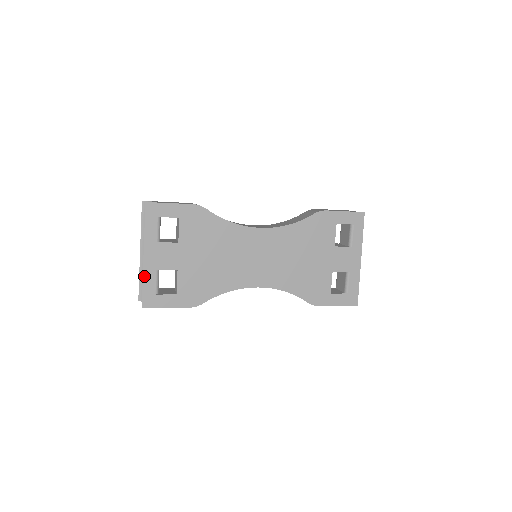
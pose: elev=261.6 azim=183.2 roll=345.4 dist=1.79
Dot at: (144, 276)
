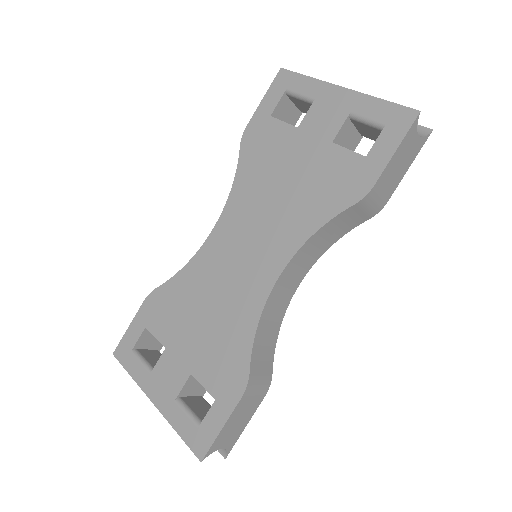
Dot at: (171, 422)
